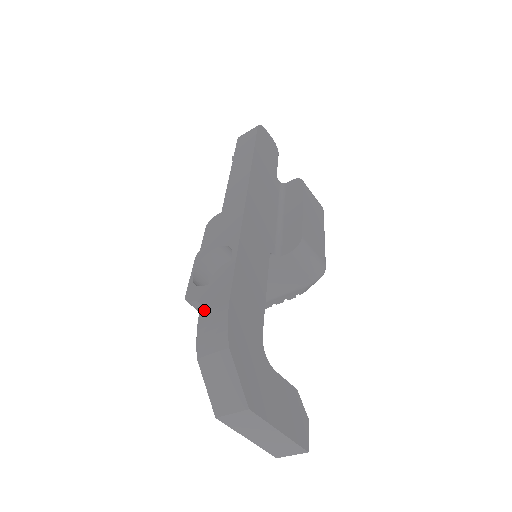
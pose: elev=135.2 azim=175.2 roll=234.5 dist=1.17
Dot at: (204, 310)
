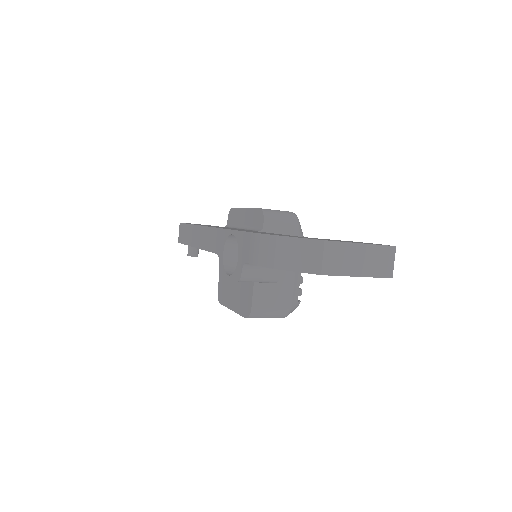
Dot at: (249, 258)
